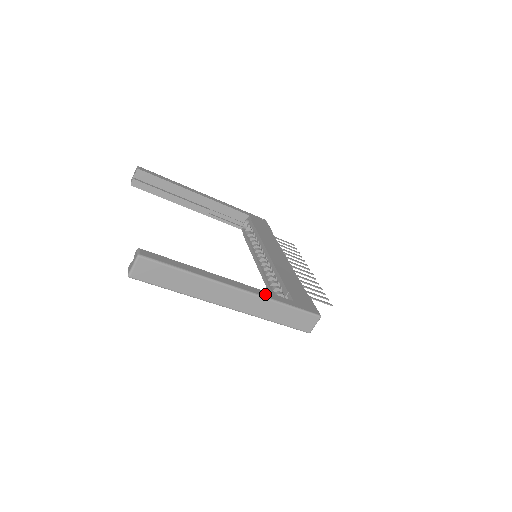
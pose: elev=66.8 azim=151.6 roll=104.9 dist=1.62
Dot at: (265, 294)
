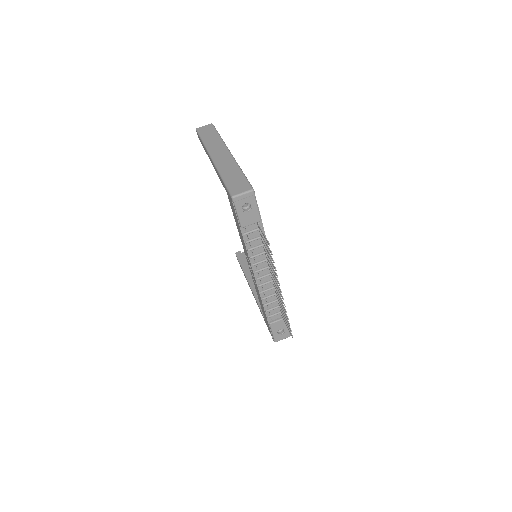
Dot at: occluded
